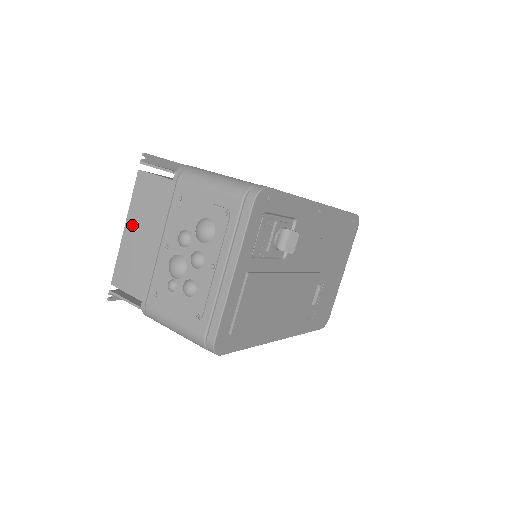
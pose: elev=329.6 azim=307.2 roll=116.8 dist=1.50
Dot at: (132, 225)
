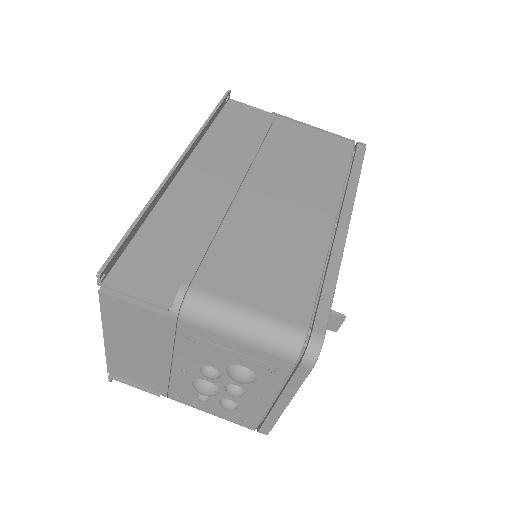
Dot at: (116, 339)
